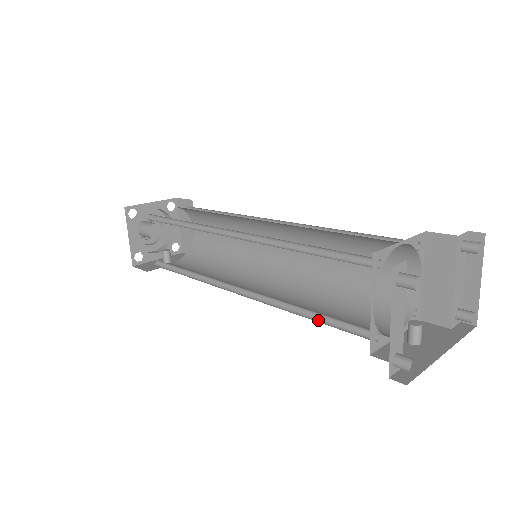
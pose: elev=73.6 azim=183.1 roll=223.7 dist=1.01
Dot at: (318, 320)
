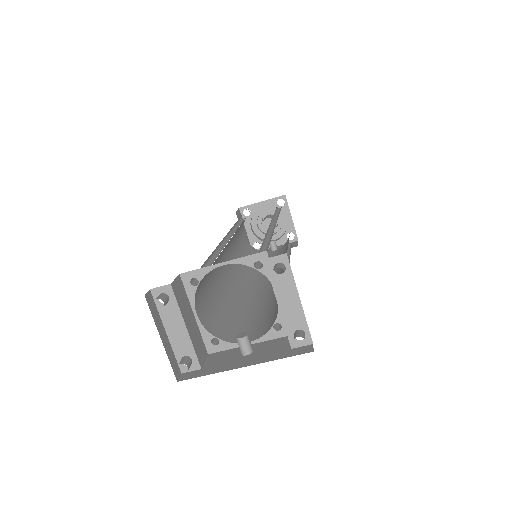
Dot at: occluded
